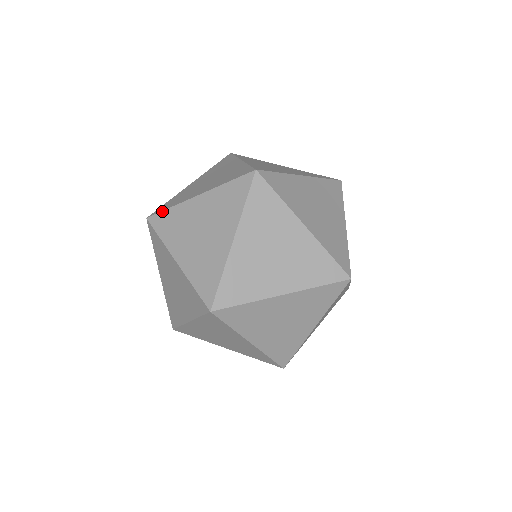
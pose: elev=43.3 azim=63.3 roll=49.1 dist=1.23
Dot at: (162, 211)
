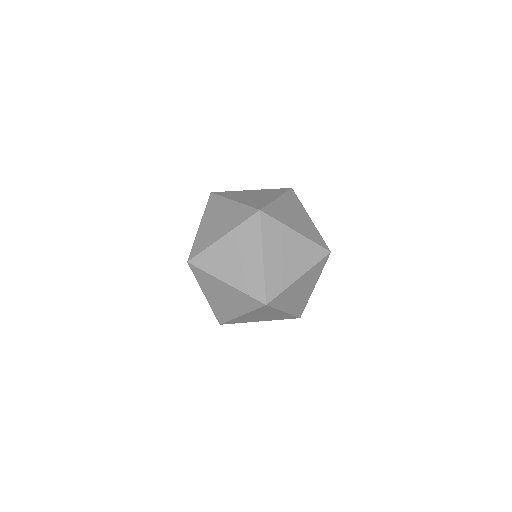
Dot at: occluded
